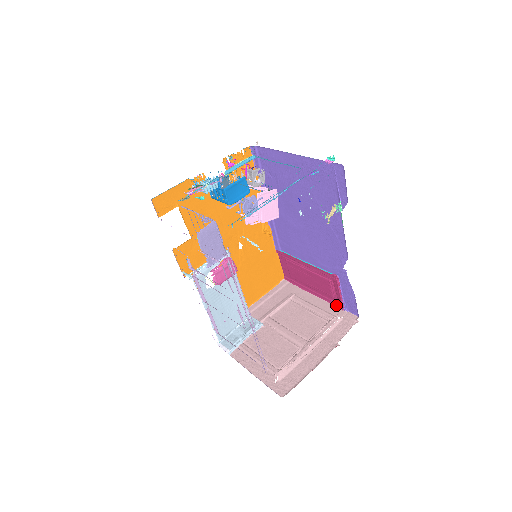
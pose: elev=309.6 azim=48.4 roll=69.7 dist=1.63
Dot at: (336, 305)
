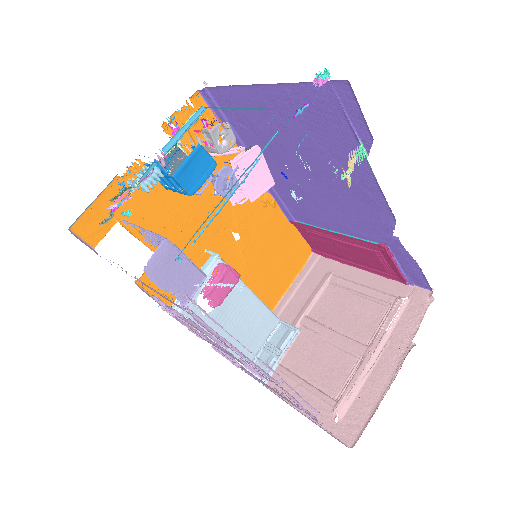
Dot at: (394, 279)
